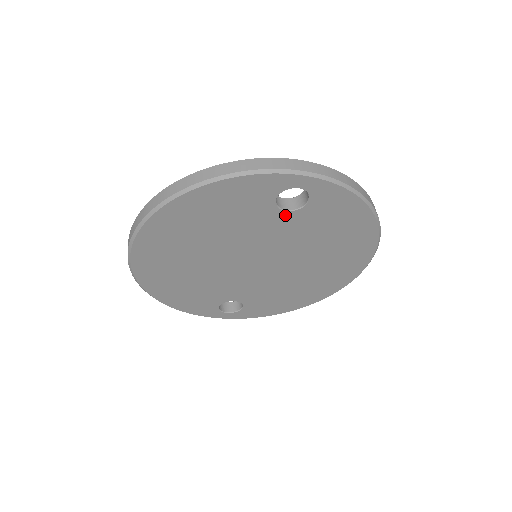
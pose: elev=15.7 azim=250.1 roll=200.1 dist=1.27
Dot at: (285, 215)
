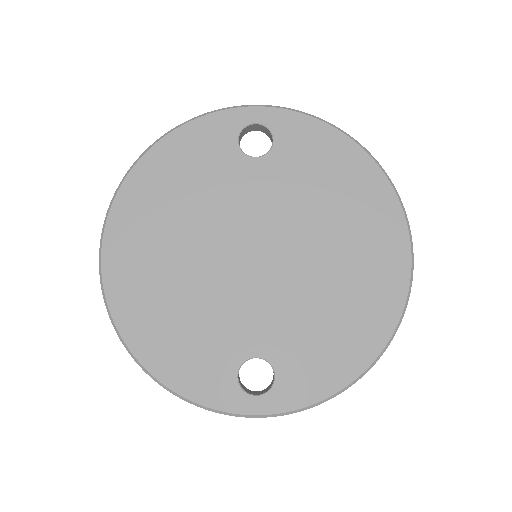
Dot at: (257, 164)
